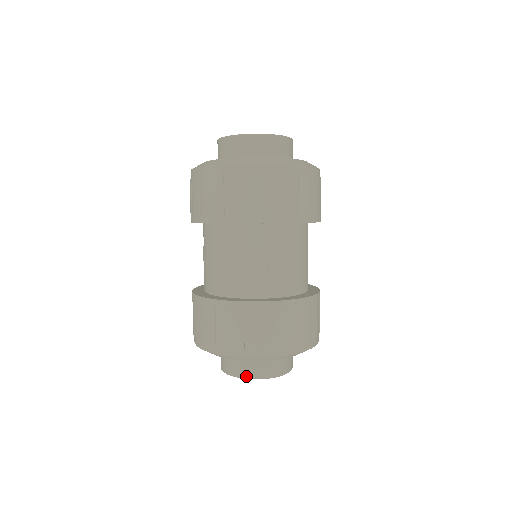
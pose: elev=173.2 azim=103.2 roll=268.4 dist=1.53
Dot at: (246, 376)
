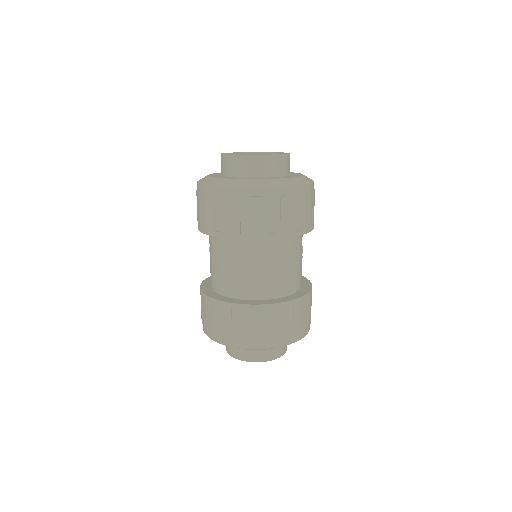
Dot at: (240, 358)
